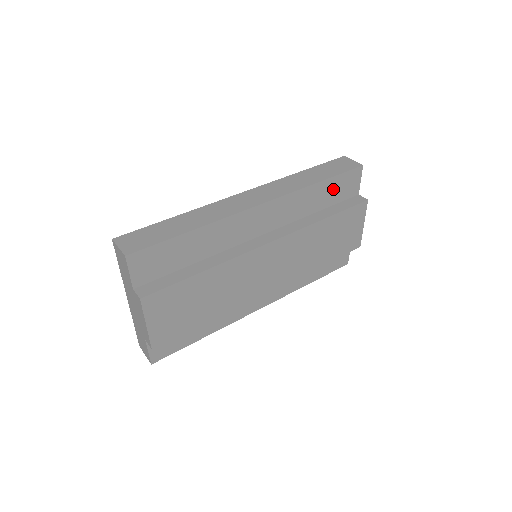
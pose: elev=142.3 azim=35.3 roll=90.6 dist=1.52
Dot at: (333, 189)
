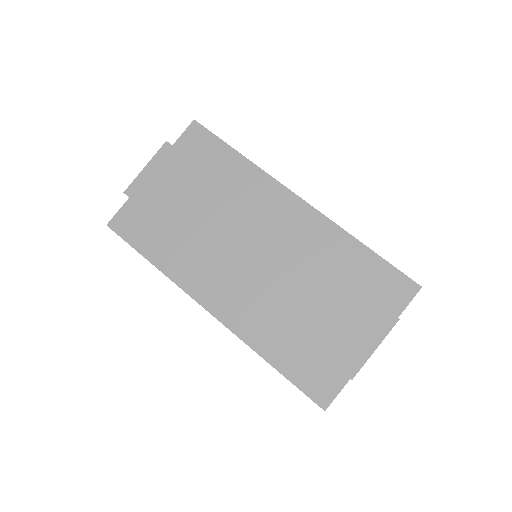
Dot at: (372, 272)
